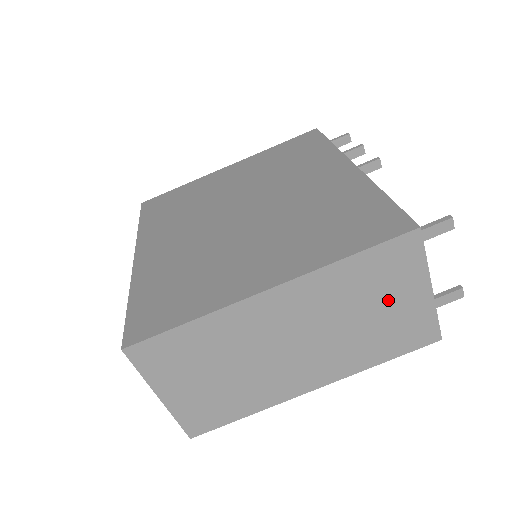
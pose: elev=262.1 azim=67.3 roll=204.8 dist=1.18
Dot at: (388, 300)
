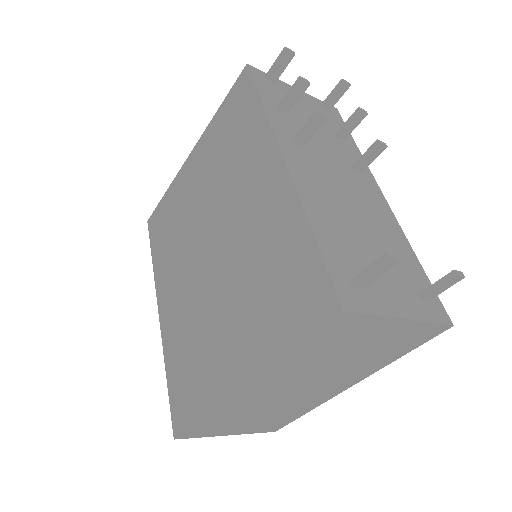
Dot at: (362, 343)
